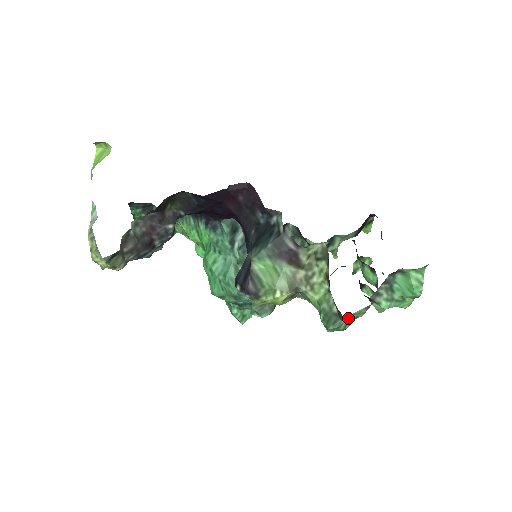
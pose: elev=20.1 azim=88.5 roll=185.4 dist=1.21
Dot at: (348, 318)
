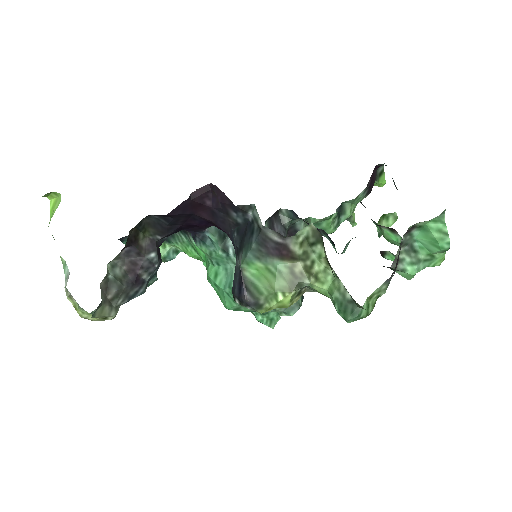
Dot at: (367, 301)
